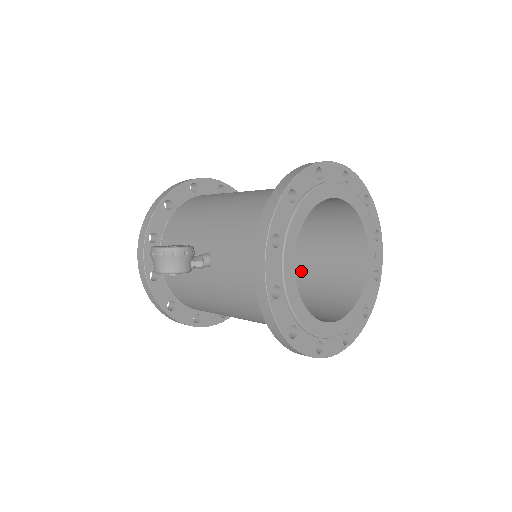
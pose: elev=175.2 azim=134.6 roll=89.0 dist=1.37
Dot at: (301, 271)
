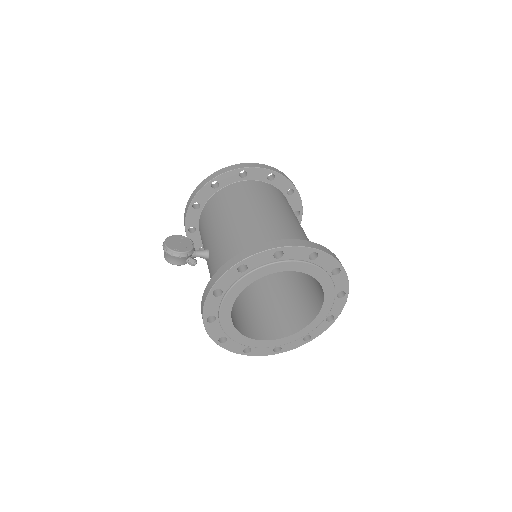
Dot at: (294, 276)
